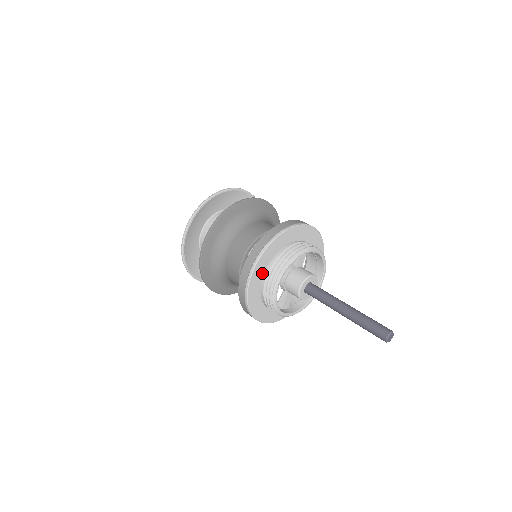
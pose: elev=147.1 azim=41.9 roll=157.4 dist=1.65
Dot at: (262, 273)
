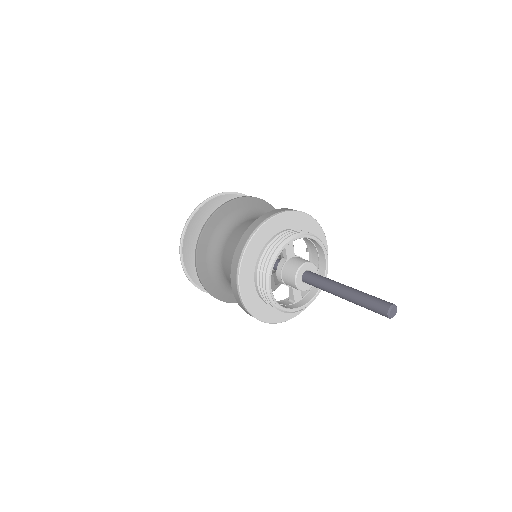
Dot at: (252, 283)
